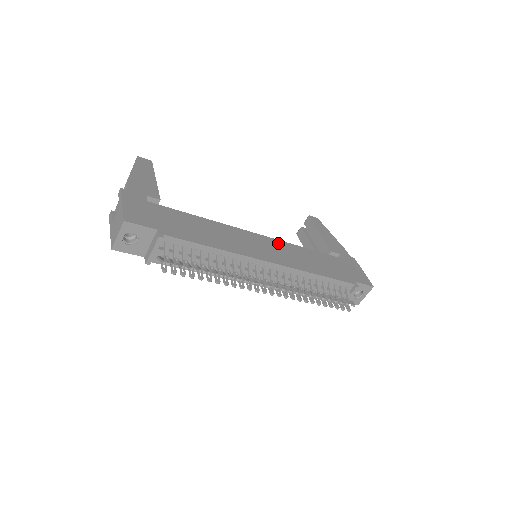
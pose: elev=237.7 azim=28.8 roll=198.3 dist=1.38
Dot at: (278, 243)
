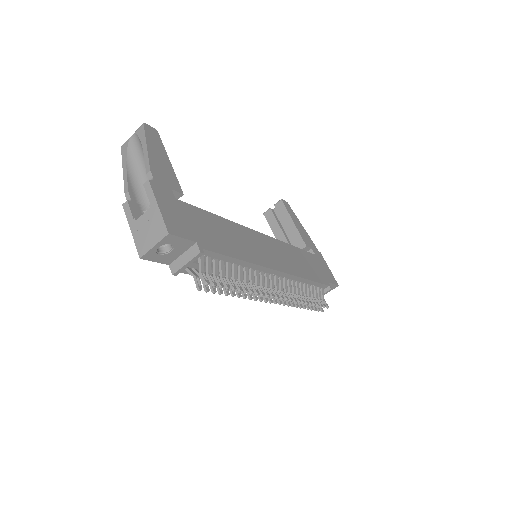
Dot at: (275, 243)
